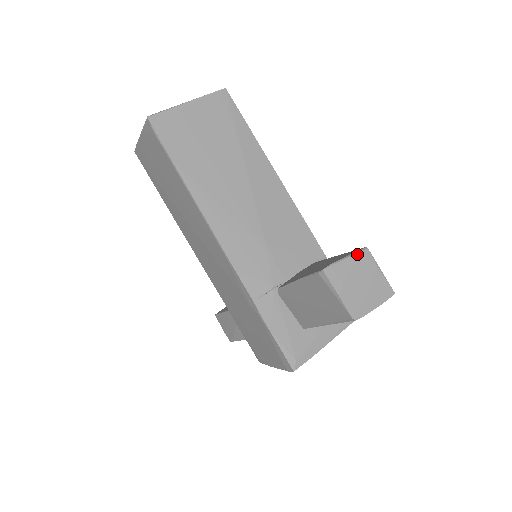
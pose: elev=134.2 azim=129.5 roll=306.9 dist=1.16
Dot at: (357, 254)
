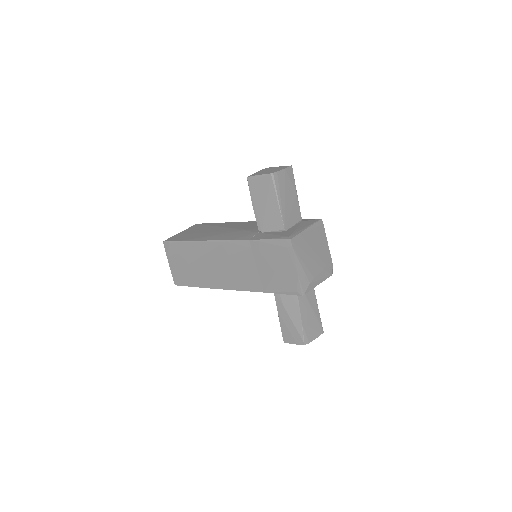
Dot at: (262, 170)
